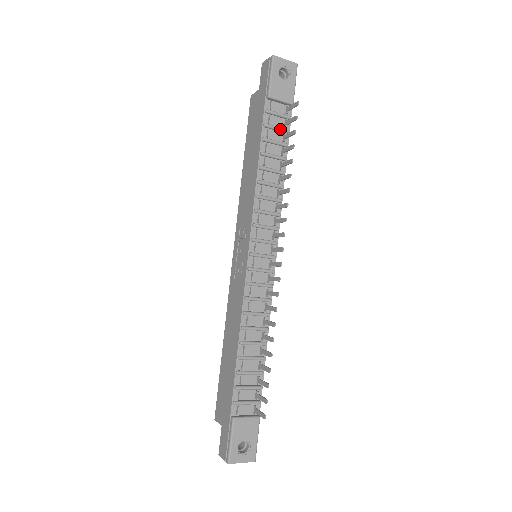
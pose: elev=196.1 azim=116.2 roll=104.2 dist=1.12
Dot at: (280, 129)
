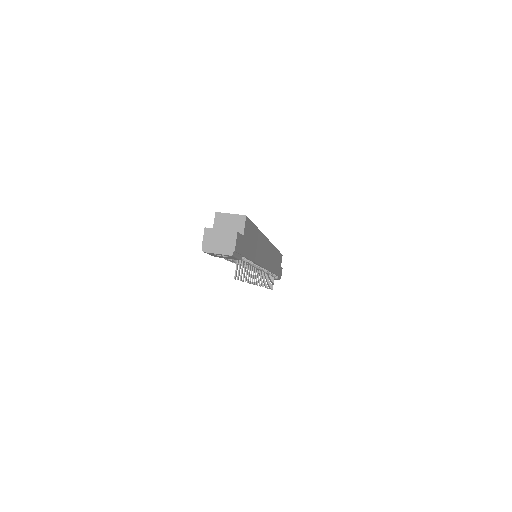
Dot at: occluded
